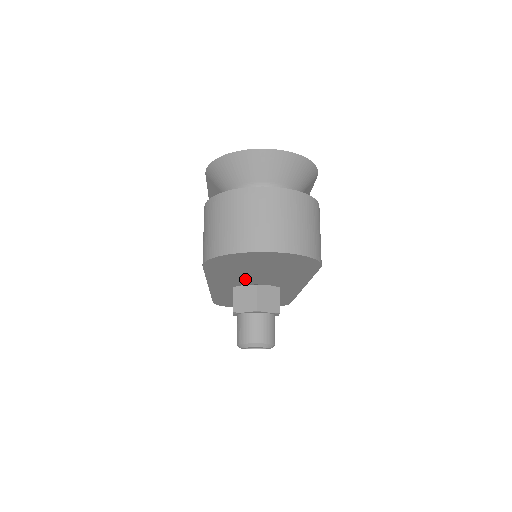
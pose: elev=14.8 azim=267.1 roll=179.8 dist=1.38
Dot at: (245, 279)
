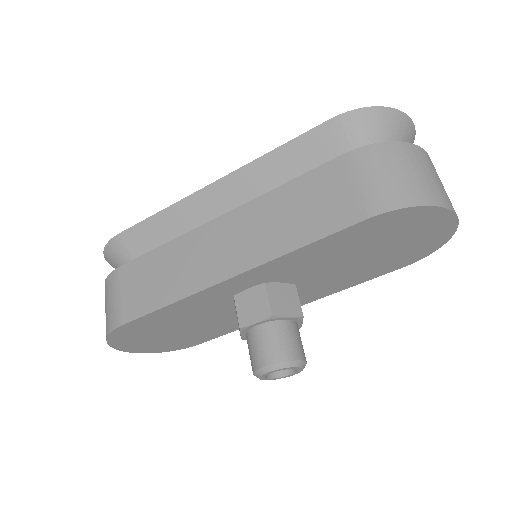
Dot at: (313, 268)
